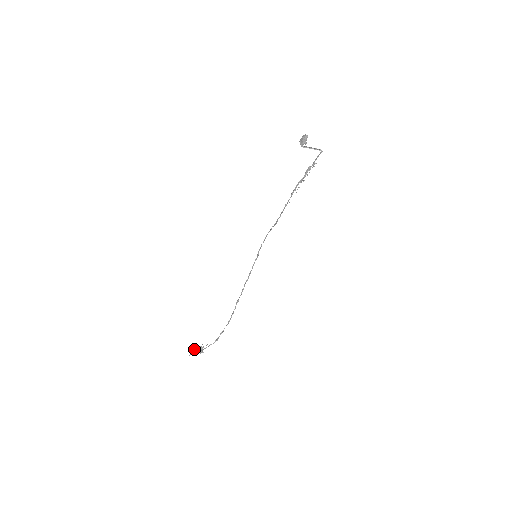
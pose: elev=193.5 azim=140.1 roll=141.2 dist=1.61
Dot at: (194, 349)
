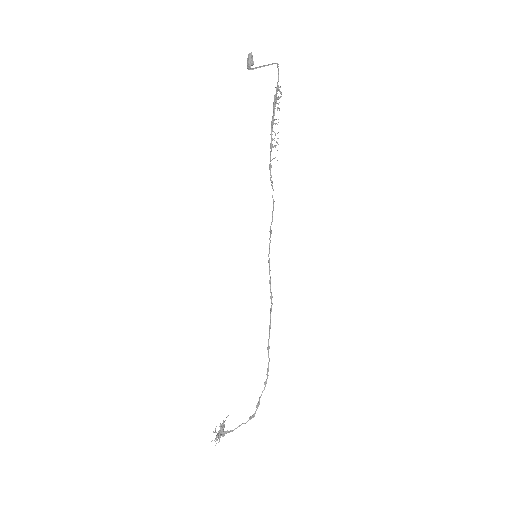
Dot at: (215, 431)
